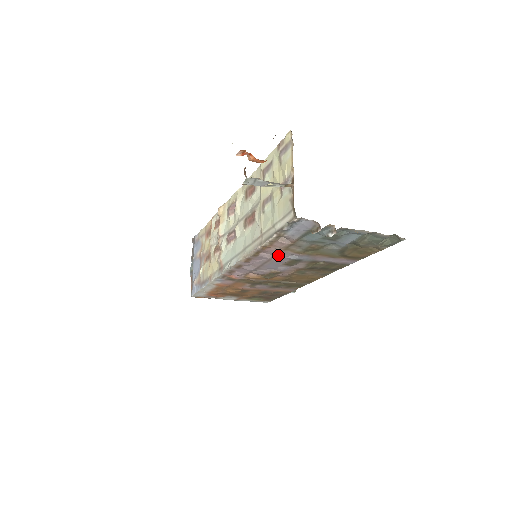
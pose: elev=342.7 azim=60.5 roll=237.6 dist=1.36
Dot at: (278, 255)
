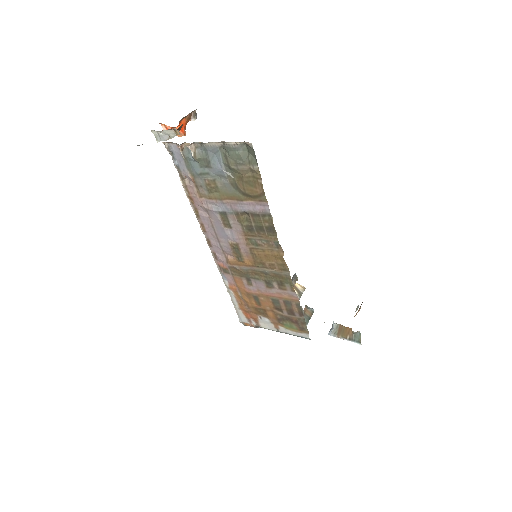
Dot at: (206, 208)
